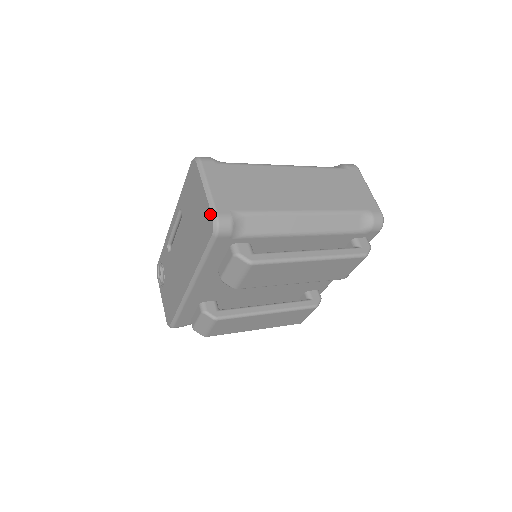
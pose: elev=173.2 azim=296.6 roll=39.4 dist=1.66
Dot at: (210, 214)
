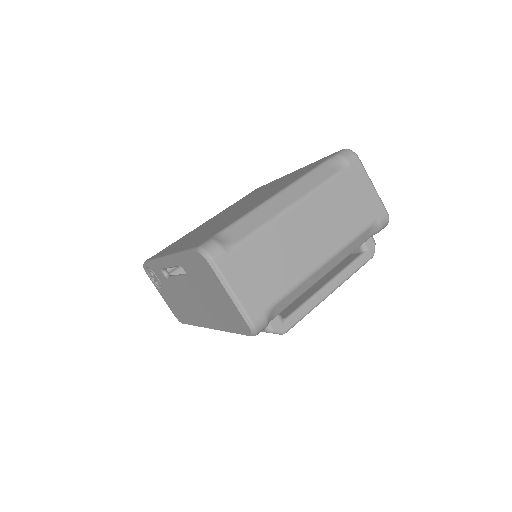
Dot at: (244, 322)
